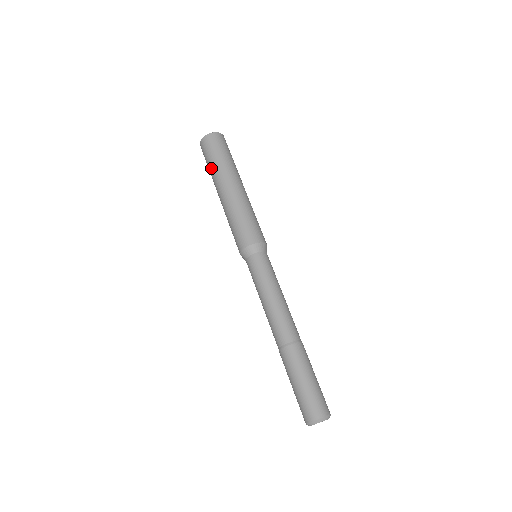
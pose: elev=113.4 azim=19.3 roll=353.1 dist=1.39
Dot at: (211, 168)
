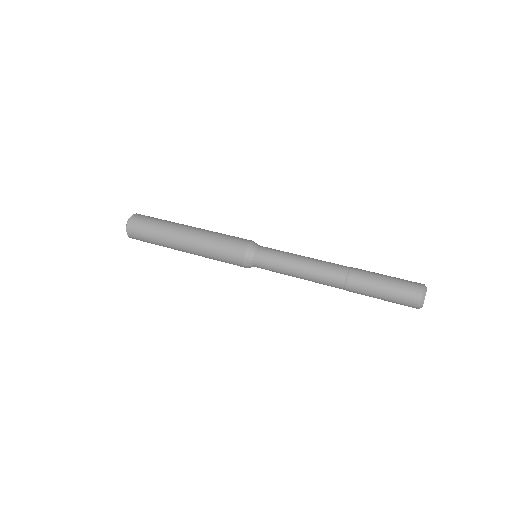
Dot at: (157, 240)
